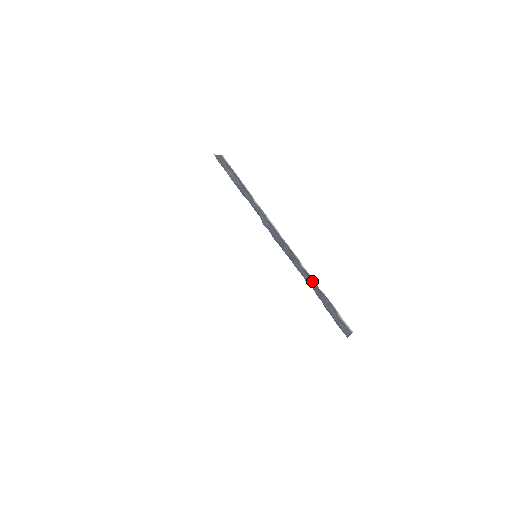
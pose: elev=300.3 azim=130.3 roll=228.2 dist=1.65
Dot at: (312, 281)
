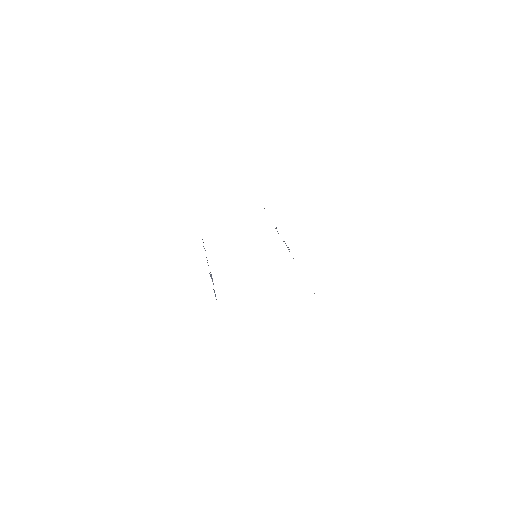
Dot at: occluded
